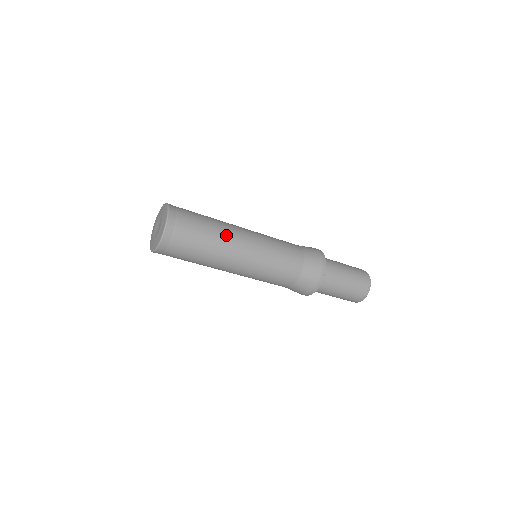
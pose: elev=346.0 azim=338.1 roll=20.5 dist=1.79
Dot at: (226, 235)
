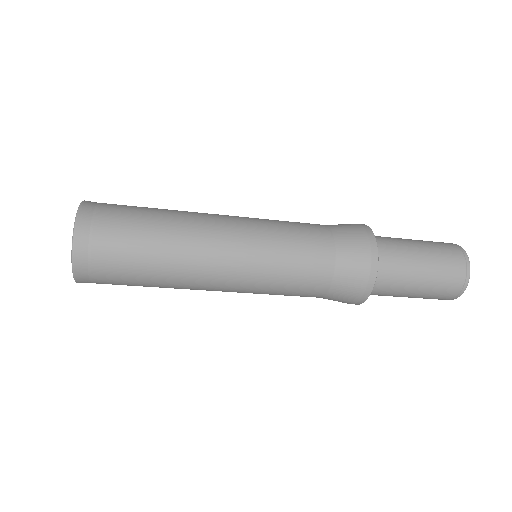
Dot at: (185, 230)
